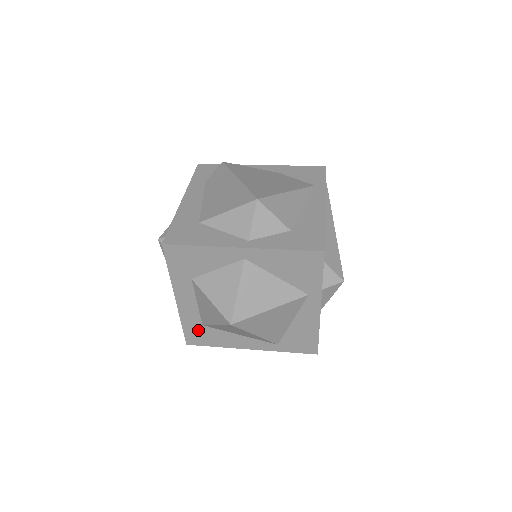
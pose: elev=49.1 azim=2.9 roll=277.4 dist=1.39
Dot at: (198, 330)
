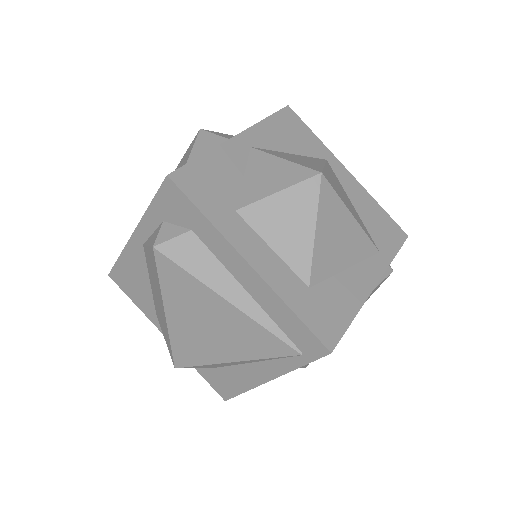
Dot at: (314, 304)
